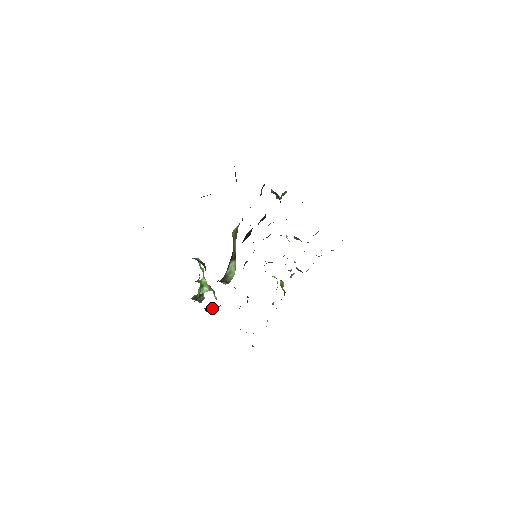
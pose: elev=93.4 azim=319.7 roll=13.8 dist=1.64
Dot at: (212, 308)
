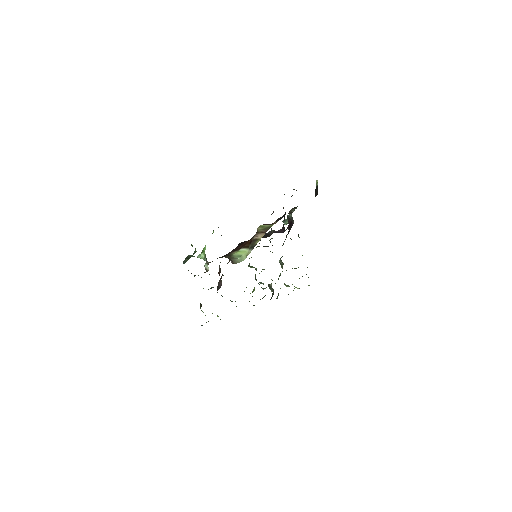
Dot at: occluded
